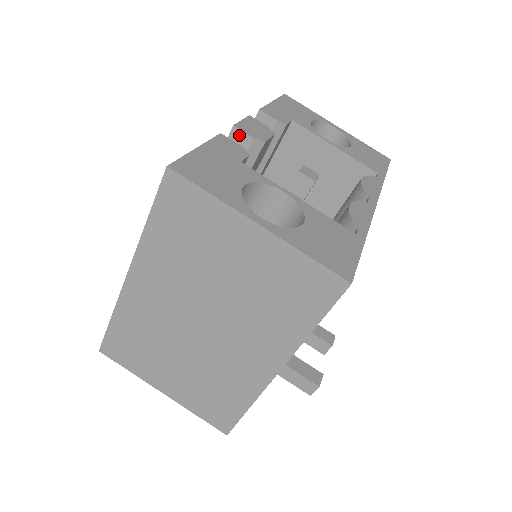
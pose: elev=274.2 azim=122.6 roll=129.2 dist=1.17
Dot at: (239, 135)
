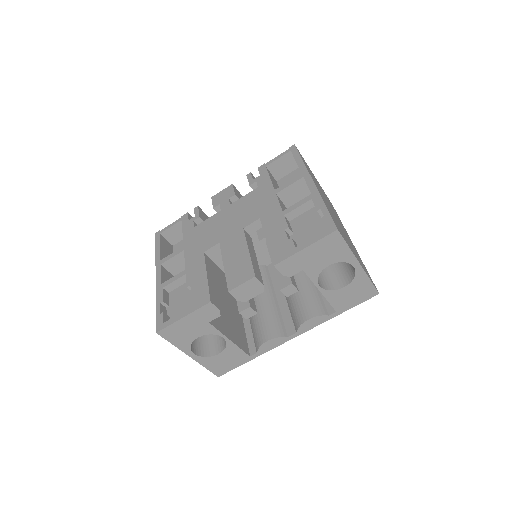
Dot at: (231, 293)
